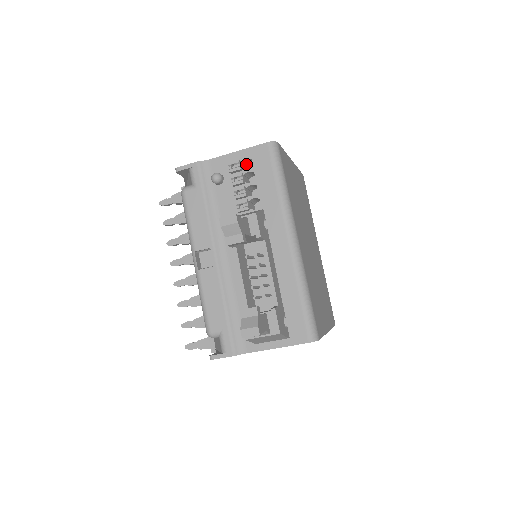
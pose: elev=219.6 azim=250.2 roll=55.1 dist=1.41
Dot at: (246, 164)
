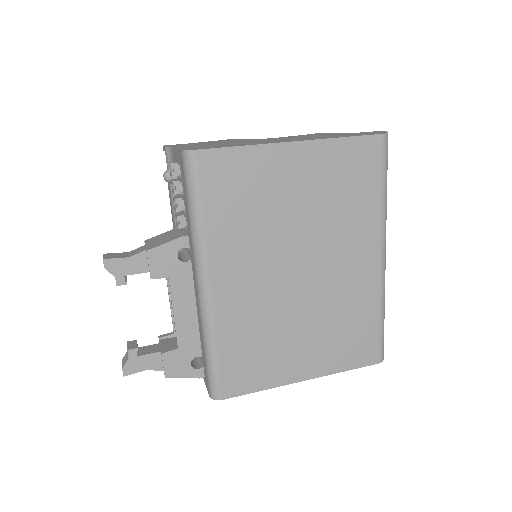
Dot at: occluded
